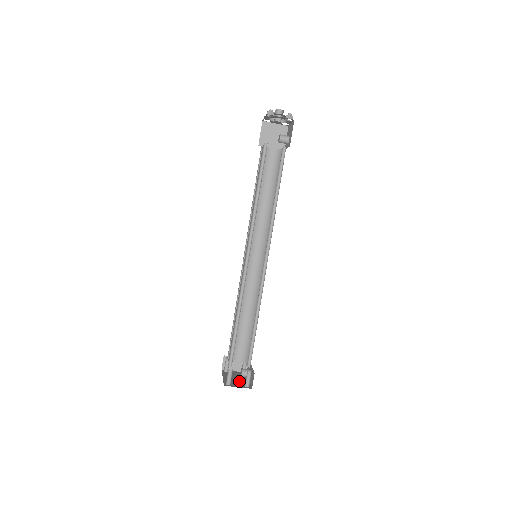
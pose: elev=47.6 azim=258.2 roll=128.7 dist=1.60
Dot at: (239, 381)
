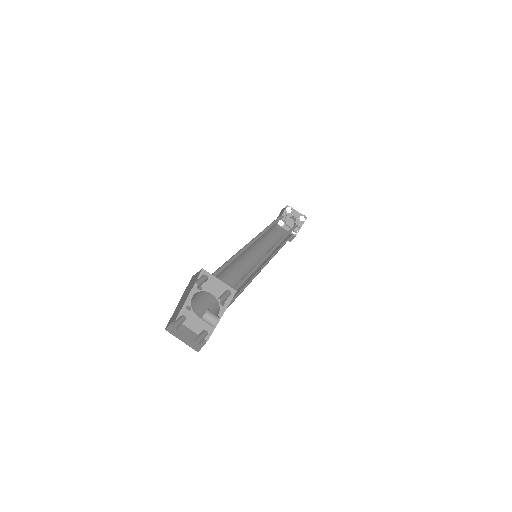
Dot at: occluded
